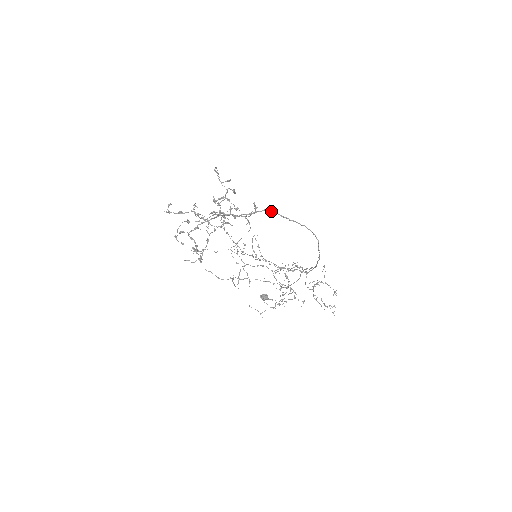
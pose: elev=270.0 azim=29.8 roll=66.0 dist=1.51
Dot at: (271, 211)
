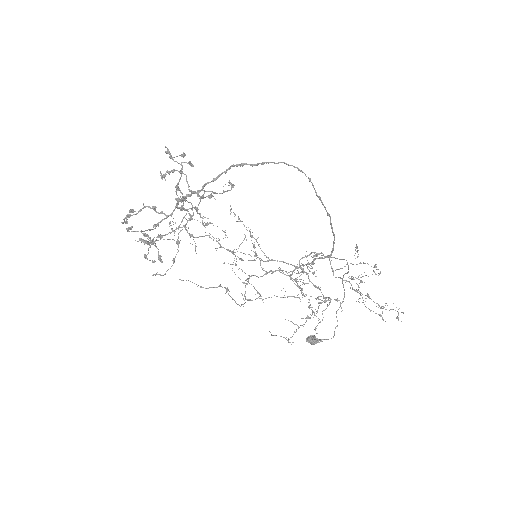
Dot at: (236, 165)
